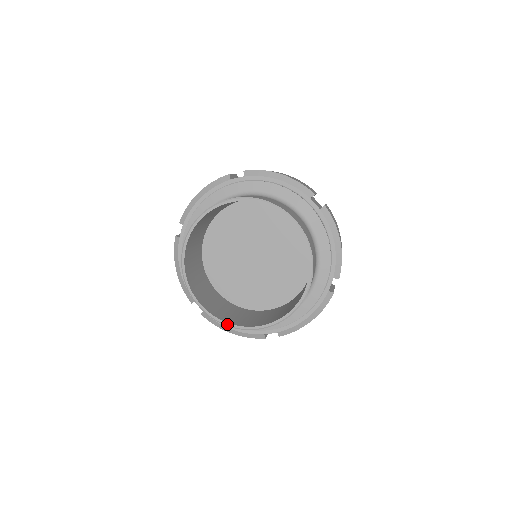
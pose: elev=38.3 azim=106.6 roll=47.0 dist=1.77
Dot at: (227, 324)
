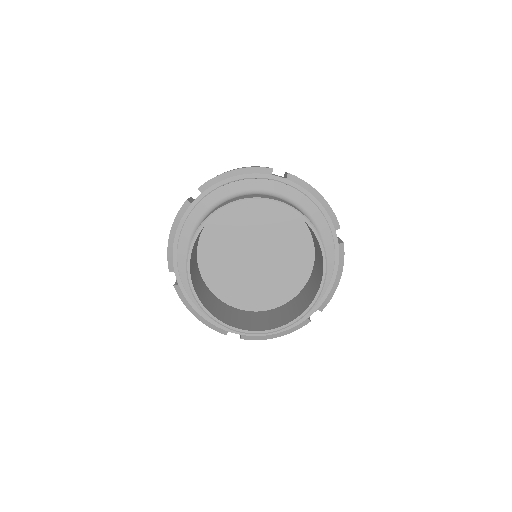
Dot at: (210, 314)
